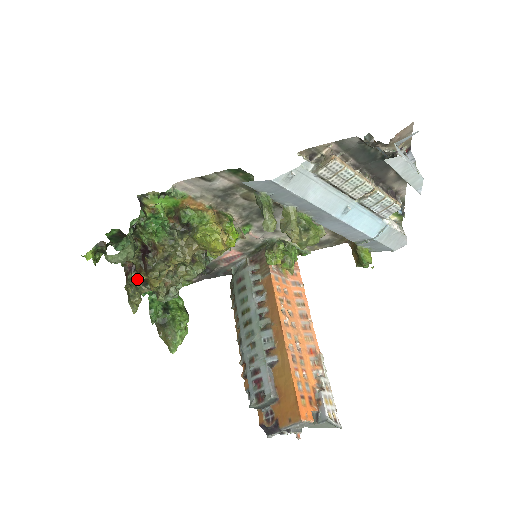
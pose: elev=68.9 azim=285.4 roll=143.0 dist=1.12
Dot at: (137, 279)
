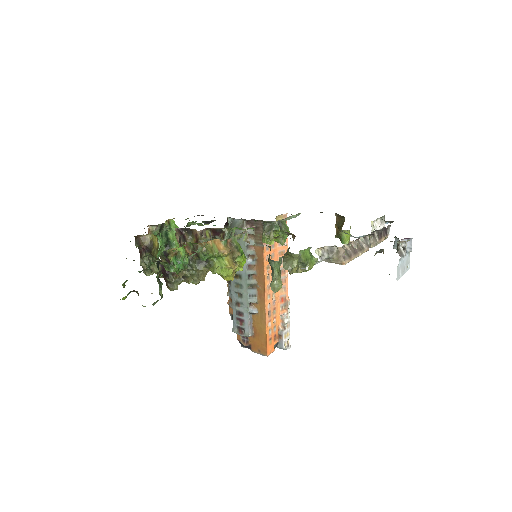
Dot at: (150, 256)
